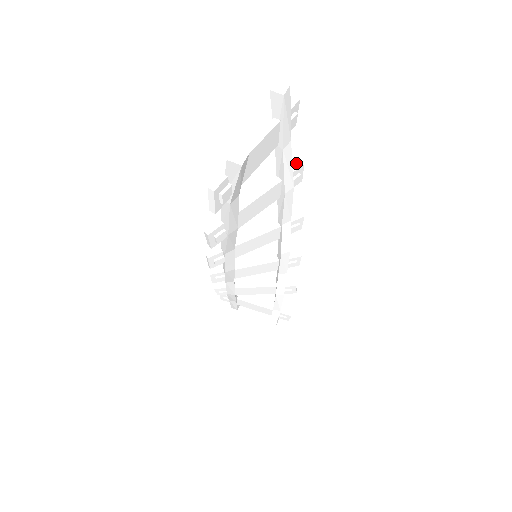
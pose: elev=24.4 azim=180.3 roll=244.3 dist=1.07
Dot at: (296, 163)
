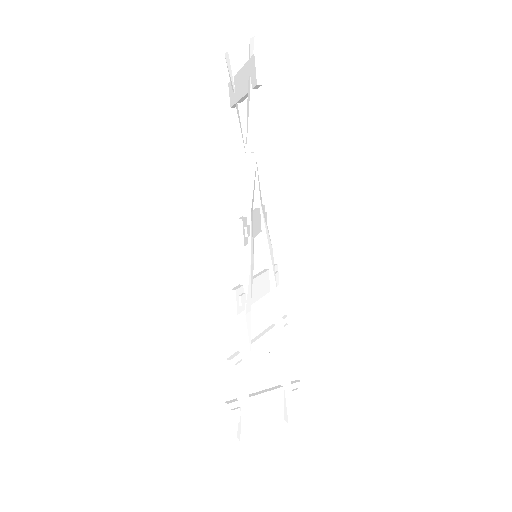
Dot at: occluded
